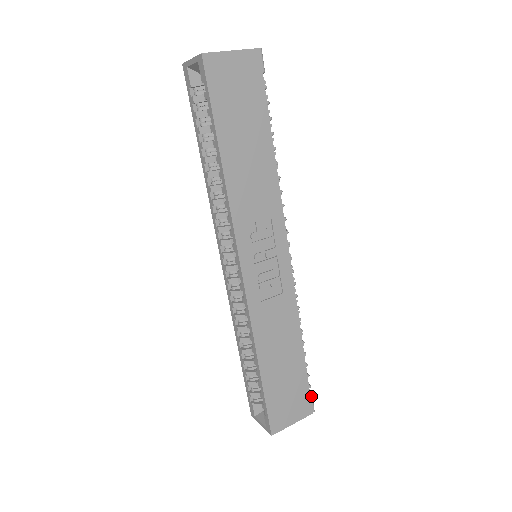
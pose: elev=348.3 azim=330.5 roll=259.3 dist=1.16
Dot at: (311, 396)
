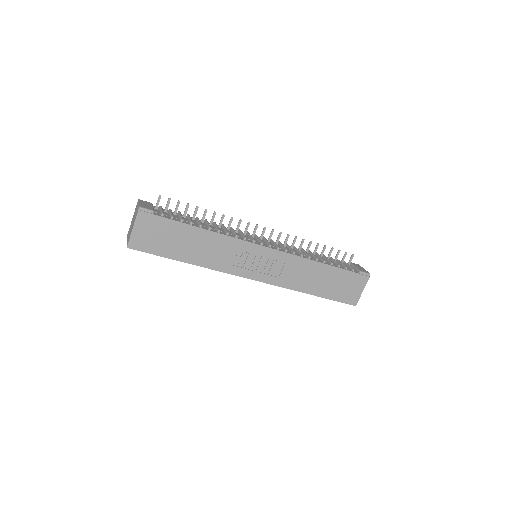
Dot at: (359, 272)
